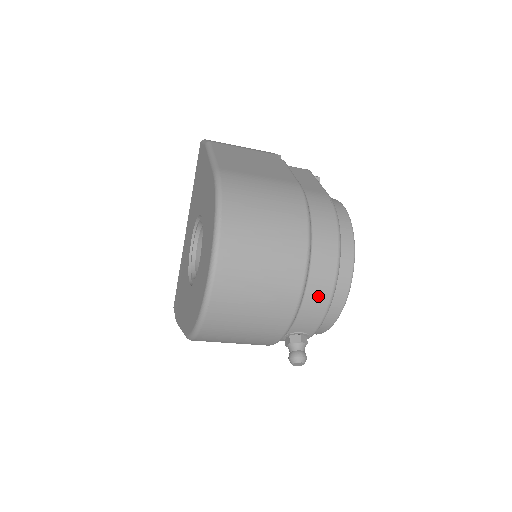
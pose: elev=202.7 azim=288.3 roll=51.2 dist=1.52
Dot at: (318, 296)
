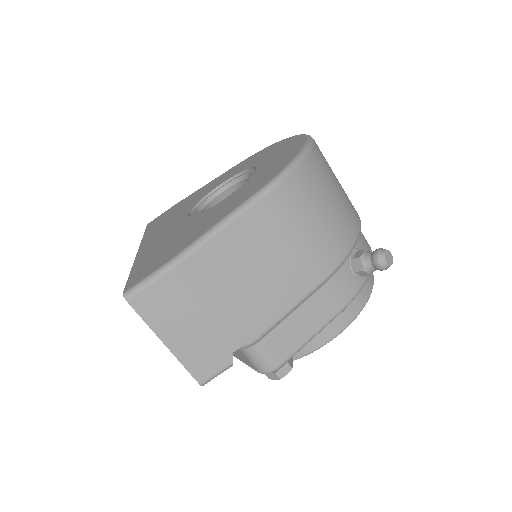
Dot at: occluded
